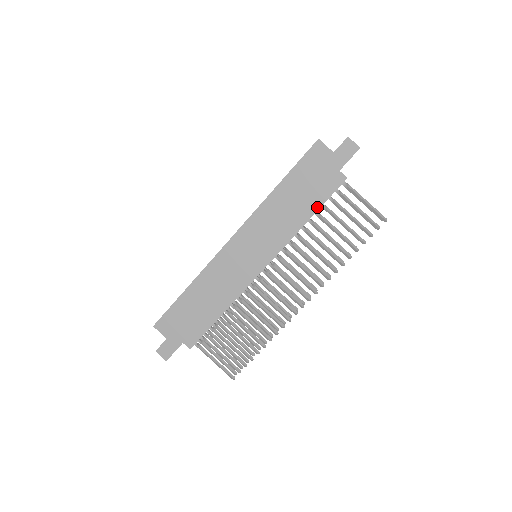
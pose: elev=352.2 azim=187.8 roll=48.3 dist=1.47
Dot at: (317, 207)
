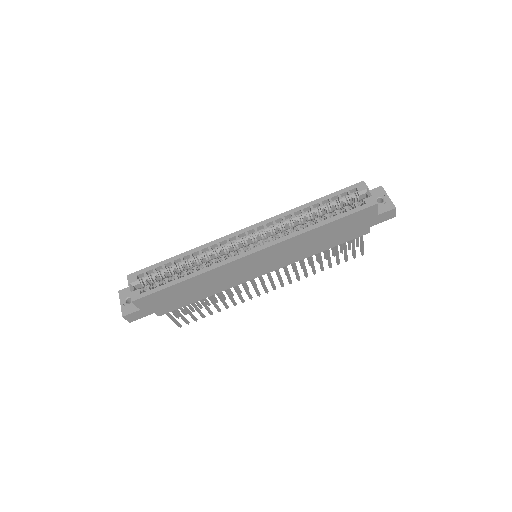
Dot at: (334, 245)
